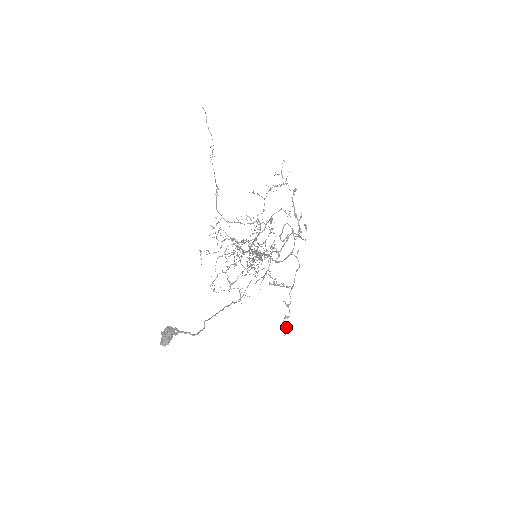
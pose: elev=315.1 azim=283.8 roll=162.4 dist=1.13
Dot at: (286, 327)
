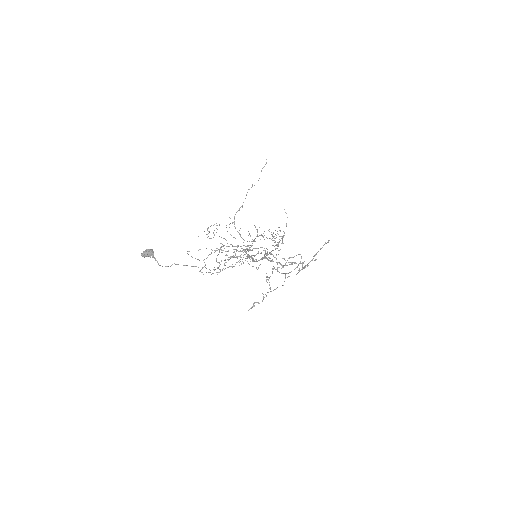
Dot at: (252, 307)
